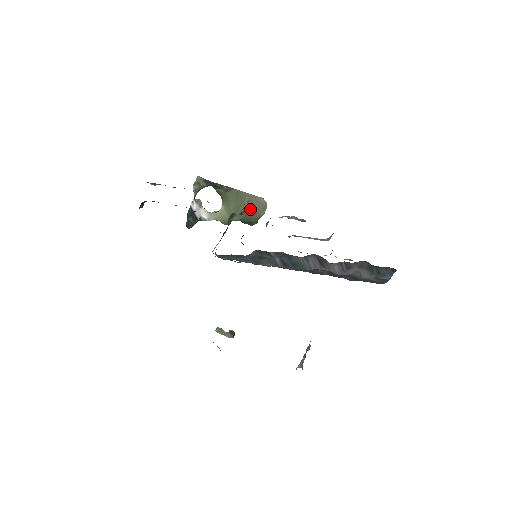
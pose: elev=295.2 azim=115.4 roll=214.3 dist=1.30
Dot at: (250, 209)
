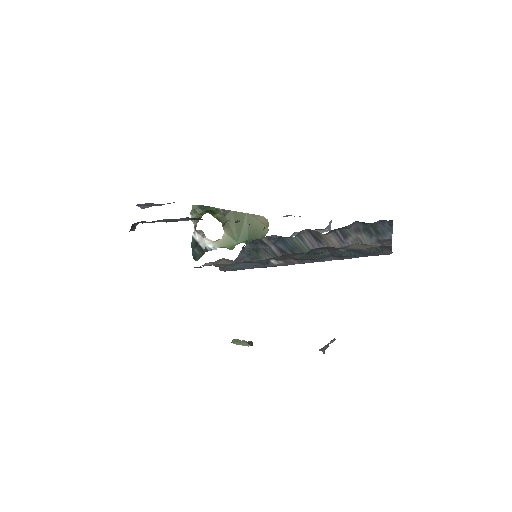
Dot at: (252, 229)
